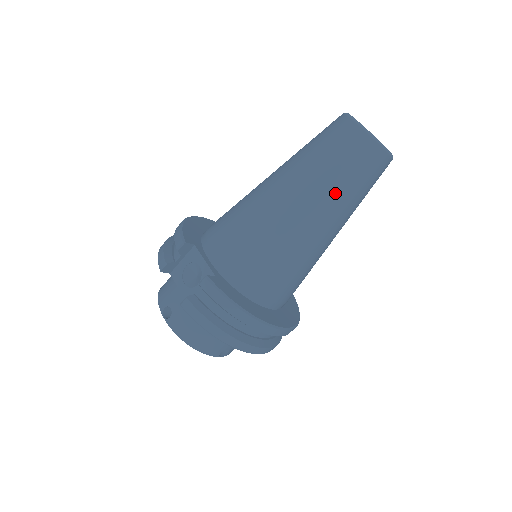
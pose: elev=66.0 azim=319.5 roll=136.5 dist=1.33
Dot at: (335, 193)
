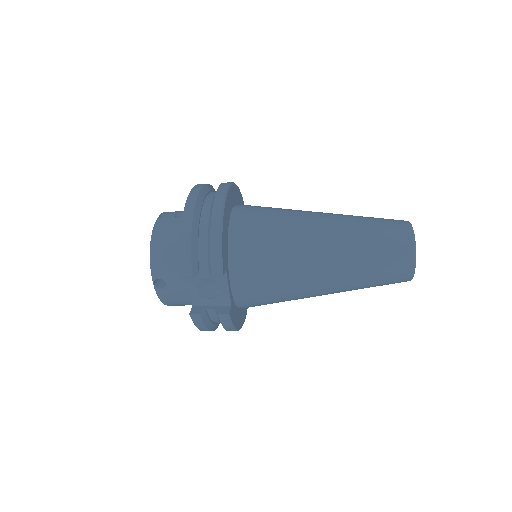
Dot at: (356, 289)
